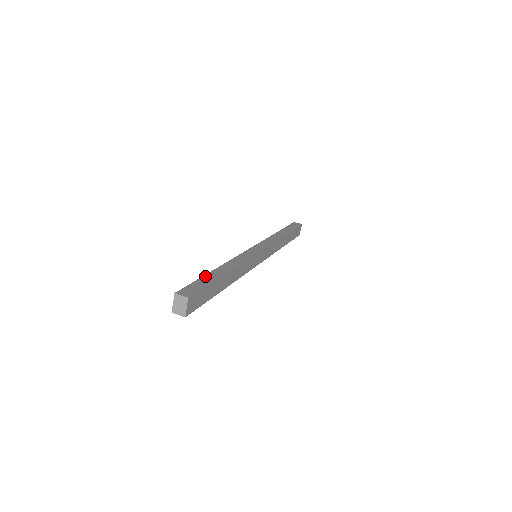
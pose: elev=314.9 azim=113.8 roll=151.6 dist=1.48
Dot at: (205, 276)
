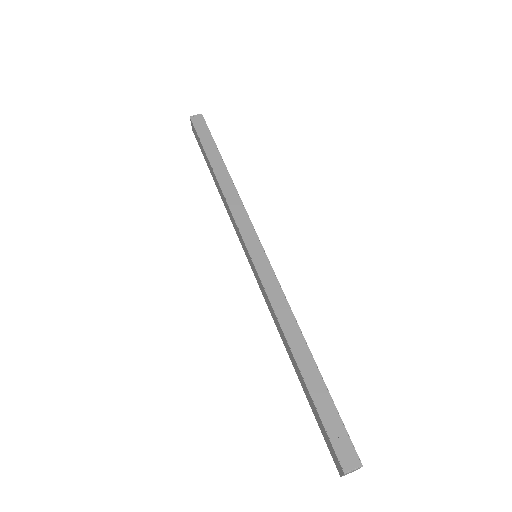
Dot at: (313, 395)
